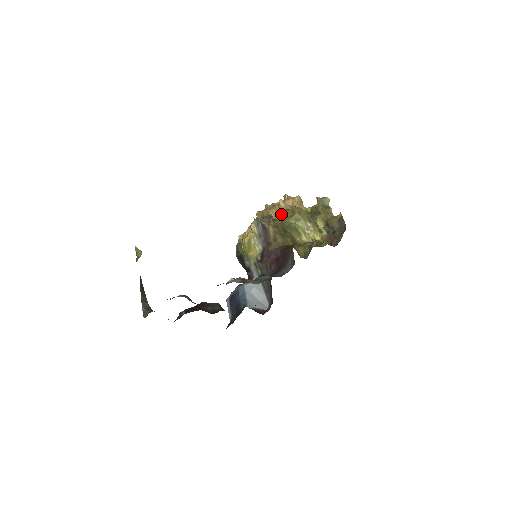
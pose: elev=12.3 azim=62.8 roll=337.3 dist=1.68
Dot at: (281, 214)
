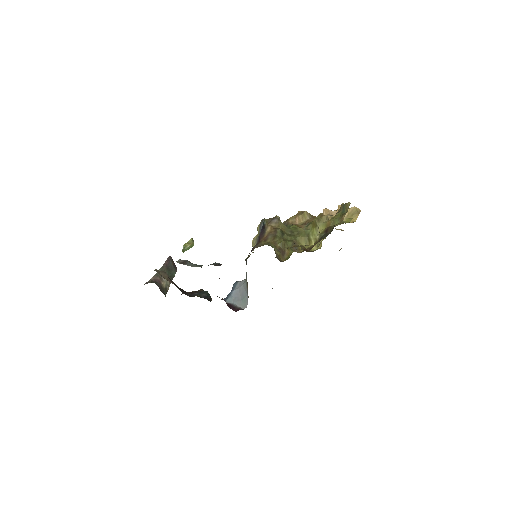
Dot at: (307, 220)
